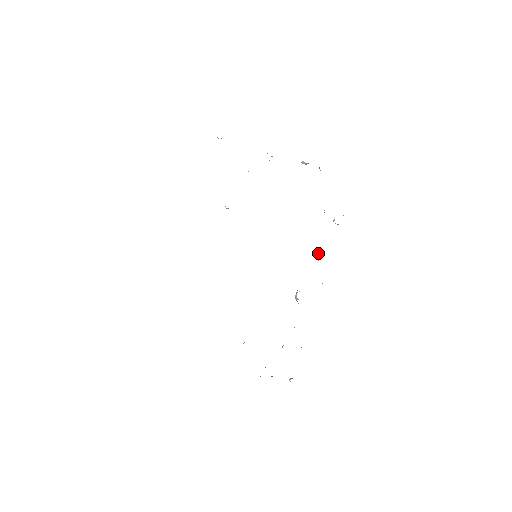
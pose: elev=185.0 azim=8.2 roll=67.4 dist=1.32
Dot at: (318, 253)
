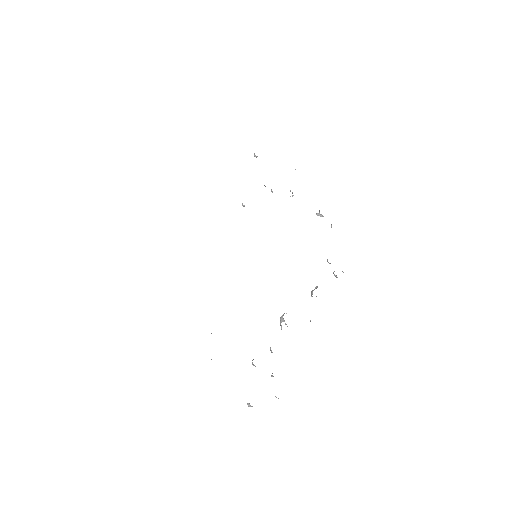
Dot at: occluded
